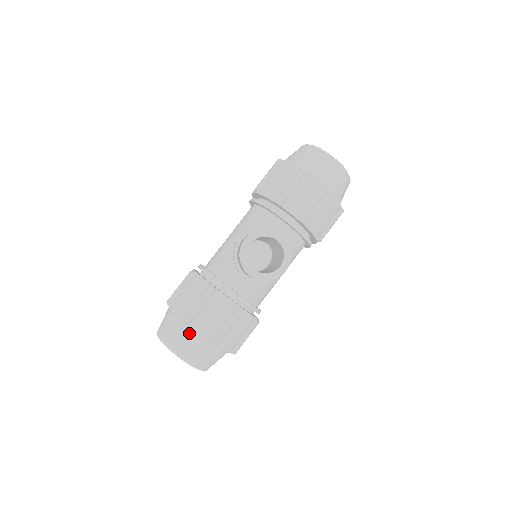
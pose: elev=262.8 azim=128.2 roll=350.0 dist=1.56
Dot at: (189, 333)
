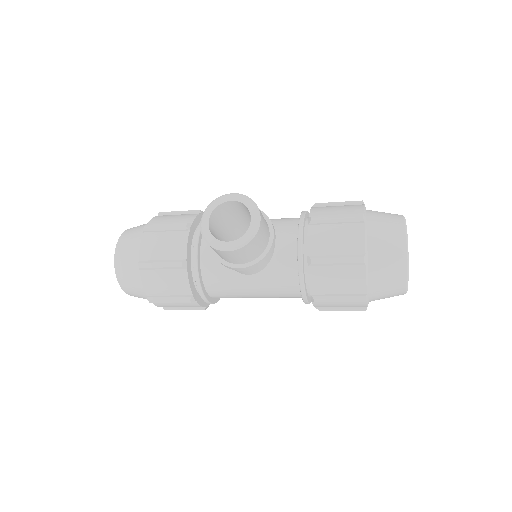
Dot at: (139, 240)
